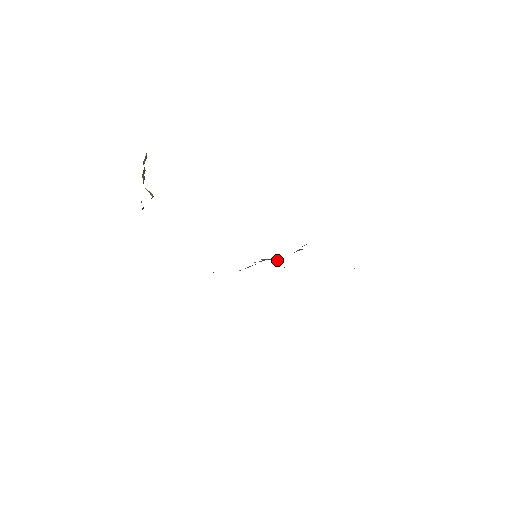
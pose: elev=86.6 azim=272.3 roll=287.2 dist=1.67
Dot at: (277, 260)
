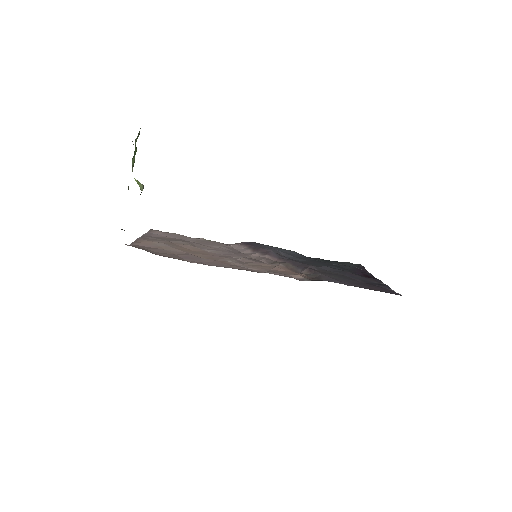
Dot at: (279, 257)
